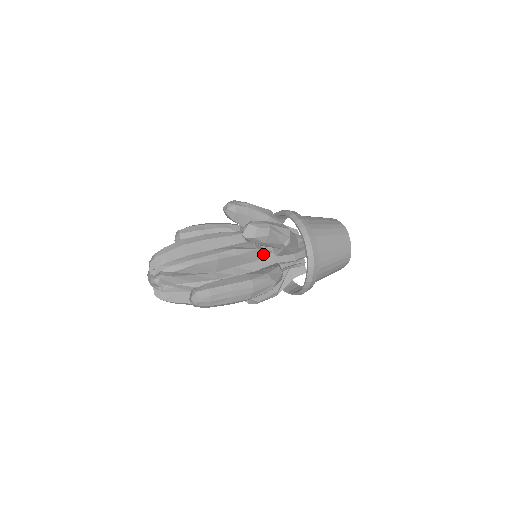
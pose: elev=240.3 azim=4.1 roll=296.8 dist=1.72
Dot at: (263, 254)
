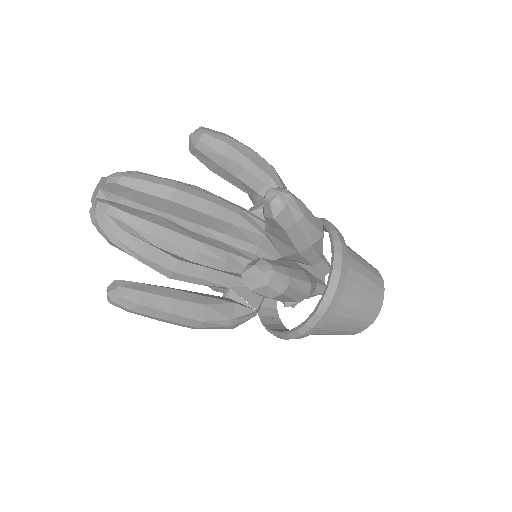
Dot at: occluded
